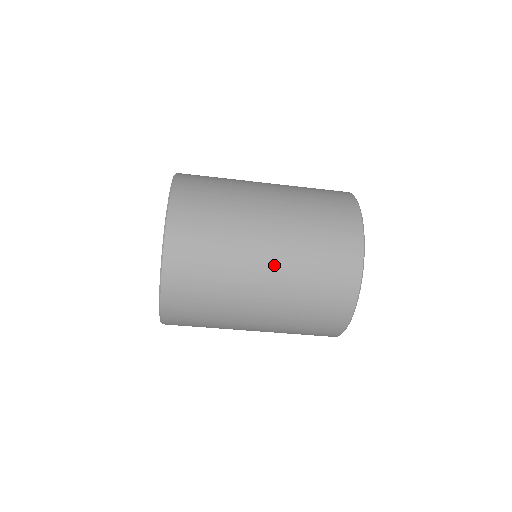
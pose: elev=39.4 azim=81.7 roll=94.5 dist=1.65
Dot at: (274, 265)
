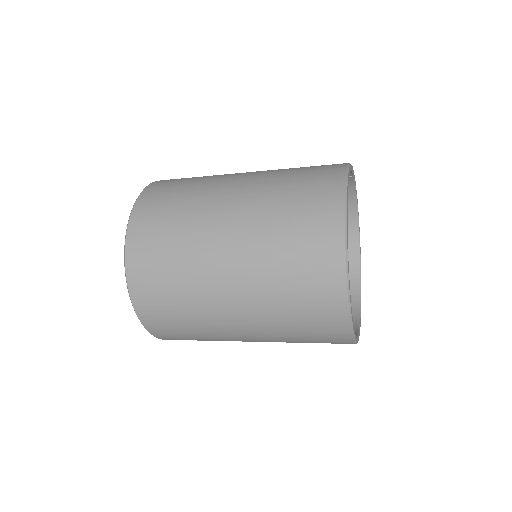
Dot at: (242, 303)
